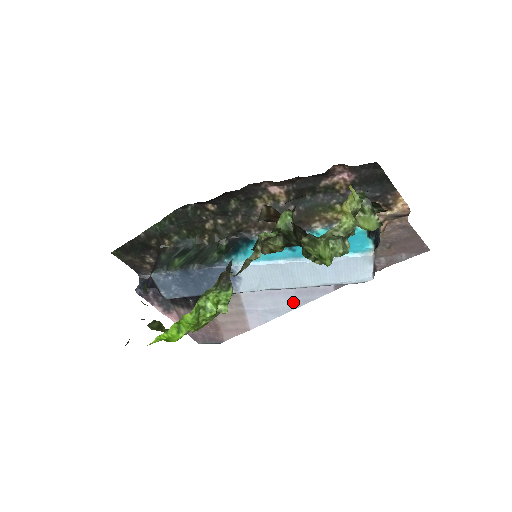
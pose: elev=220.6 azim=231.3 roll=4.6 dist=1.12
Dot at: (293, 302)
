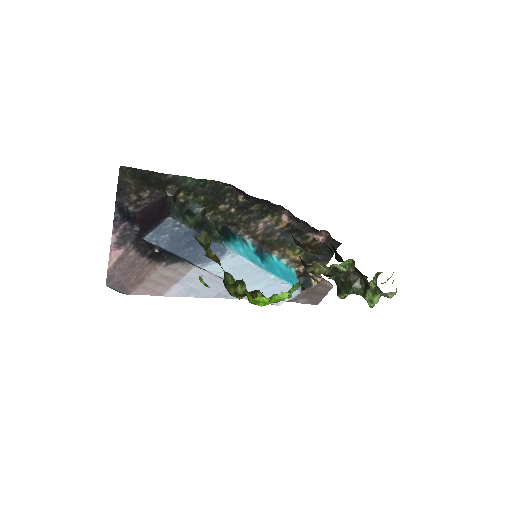
Dot at: (217, 293)
